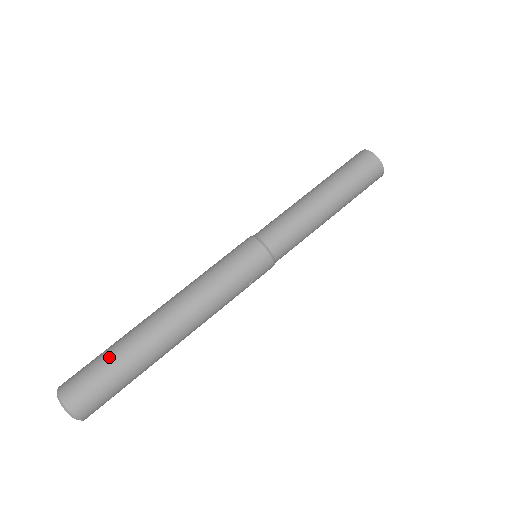
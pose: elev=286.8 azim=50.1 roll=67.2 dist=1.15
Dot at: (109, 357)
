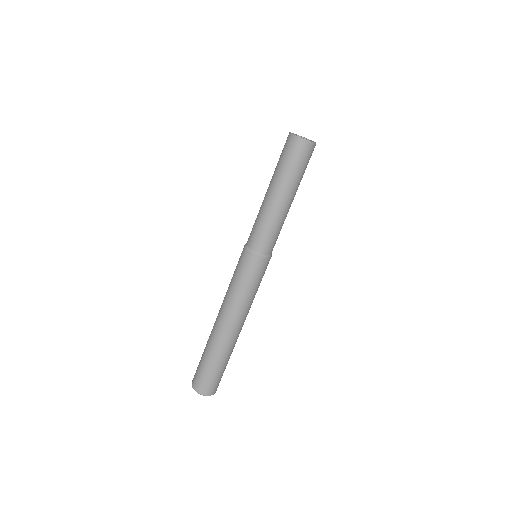
Dot at: (222, 366)
